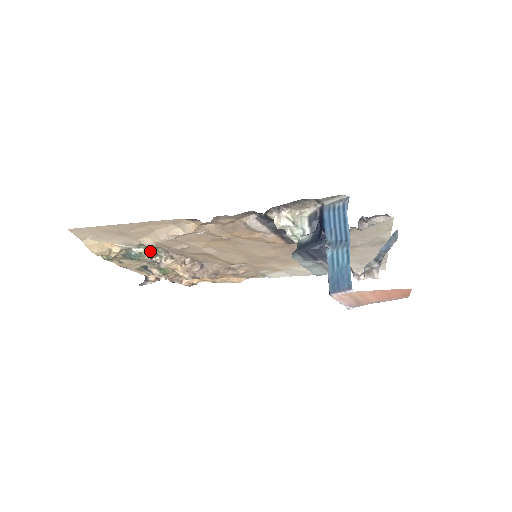
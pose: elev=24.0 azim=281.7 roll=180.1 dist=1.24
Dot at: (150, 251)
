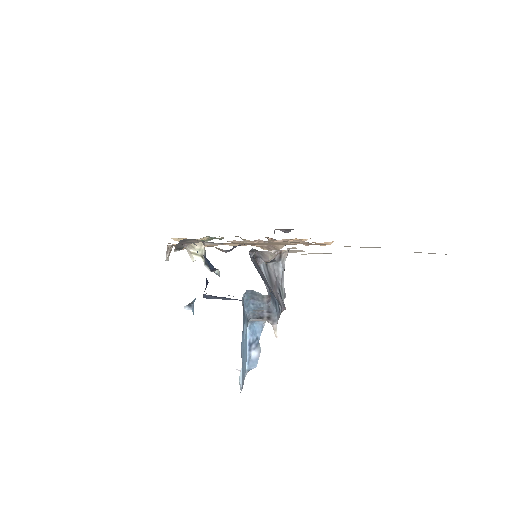
Dot at: (215, 238)
